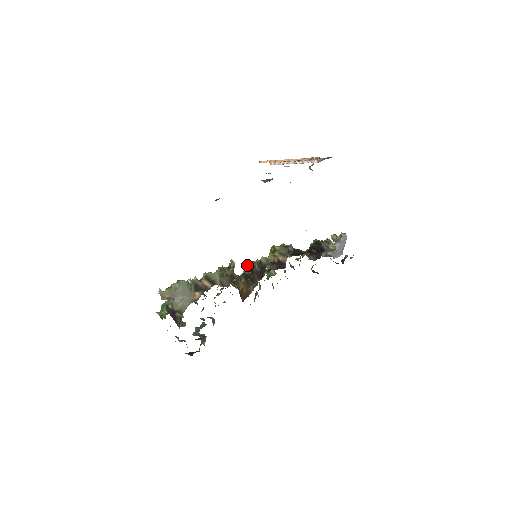
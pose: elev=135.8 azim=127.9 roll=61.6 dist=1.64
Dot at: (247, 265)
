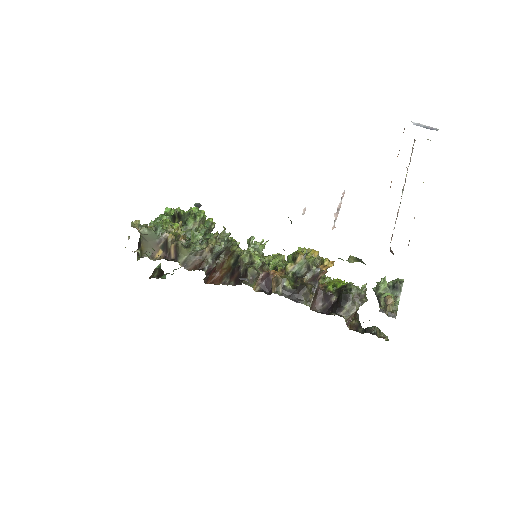
Dot at: (242, 255)
